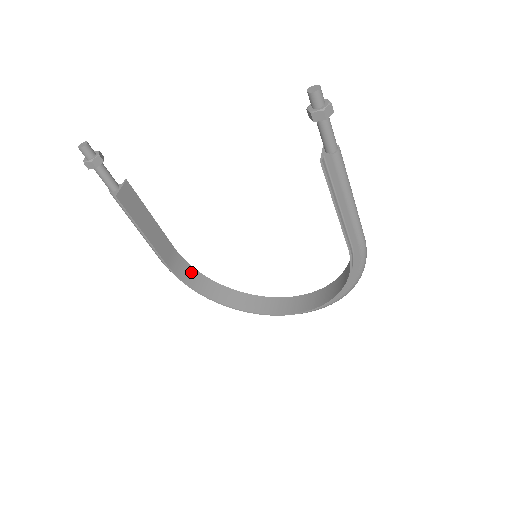
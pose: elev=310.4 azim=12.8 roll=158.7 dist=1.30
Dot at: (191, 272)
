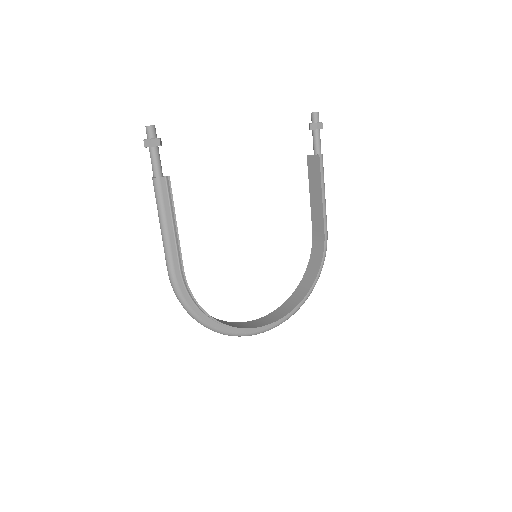
Dot at: occluded
